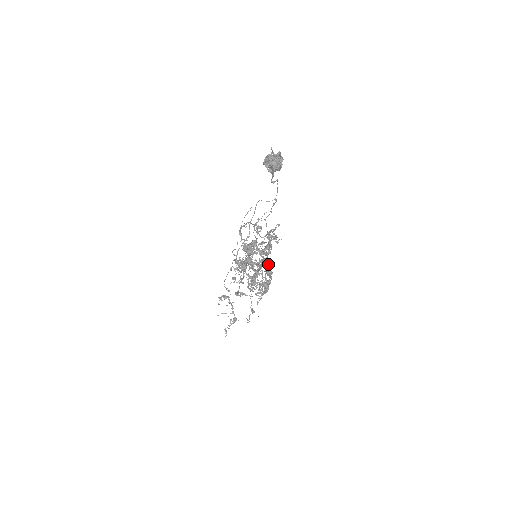
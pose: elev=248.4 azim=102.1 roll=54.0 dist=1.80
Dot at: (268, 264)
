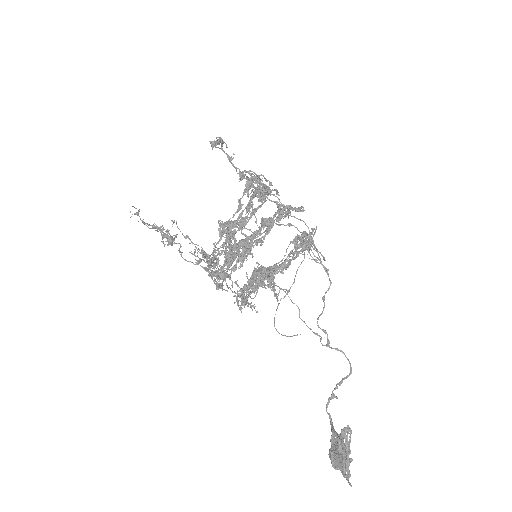
Dot at: (277, 193)
